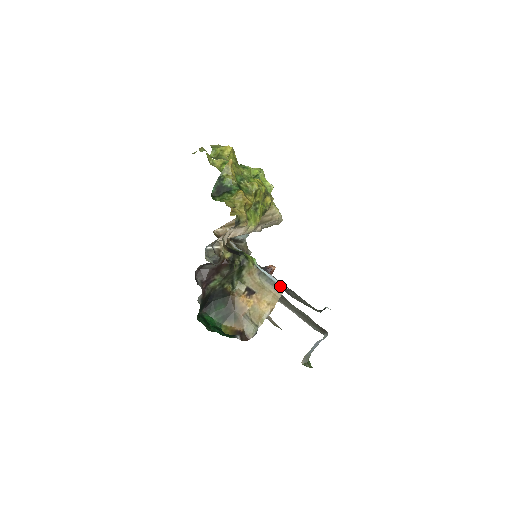
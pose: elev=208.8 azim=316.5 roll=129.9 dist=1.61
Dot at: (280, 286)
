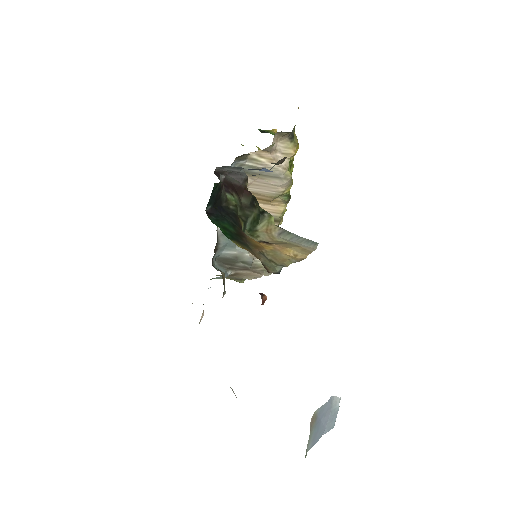
Dot at: (313, 241)
